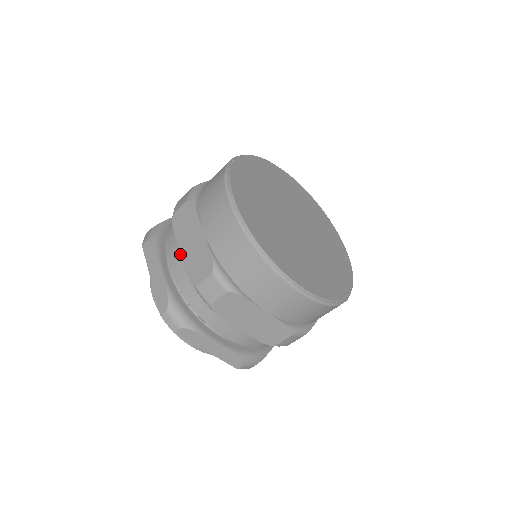
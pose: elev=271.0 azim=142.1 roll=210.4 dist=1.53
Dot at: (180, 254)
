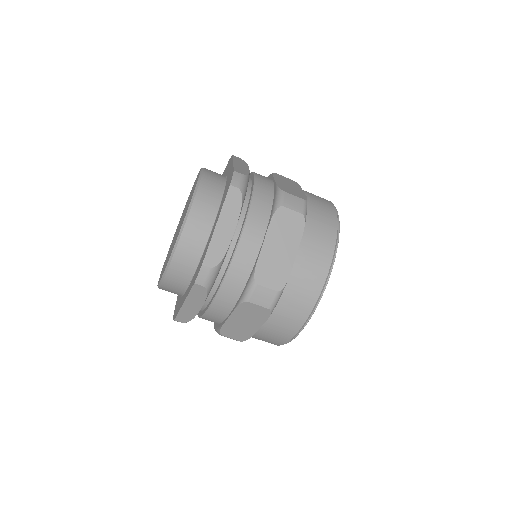
Dot at: (275, 179)
